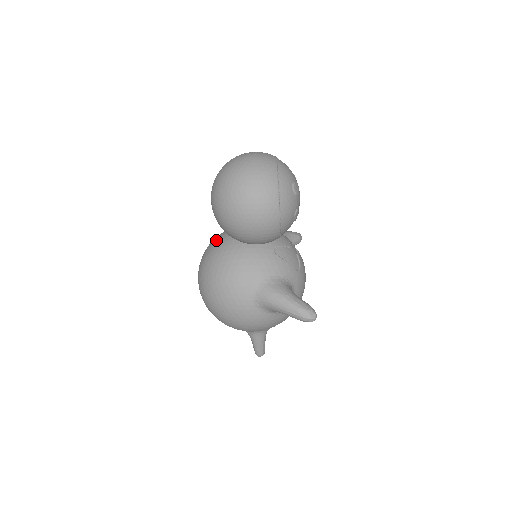
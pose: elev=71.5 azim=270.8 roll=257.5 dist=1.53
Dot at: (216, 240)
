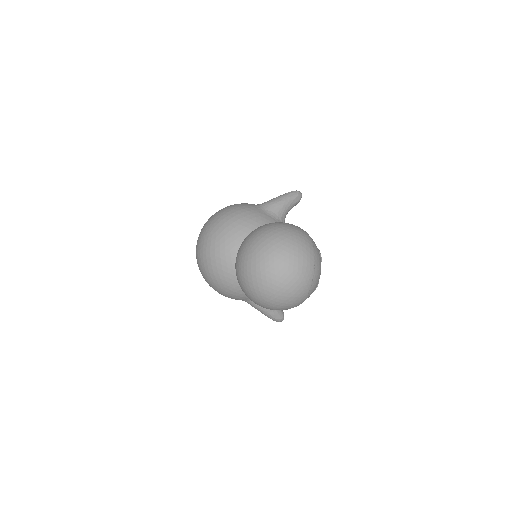
Dot at: (226, 252)
